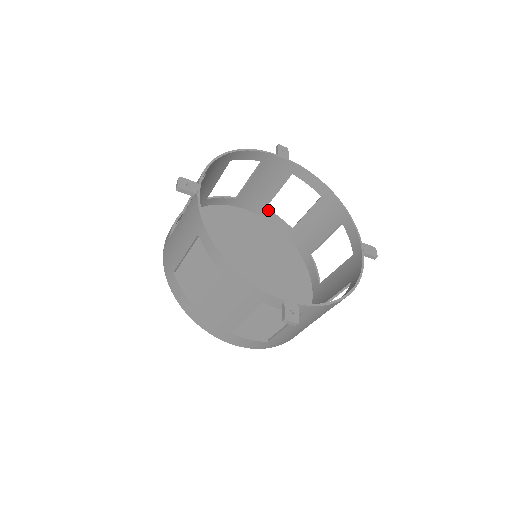
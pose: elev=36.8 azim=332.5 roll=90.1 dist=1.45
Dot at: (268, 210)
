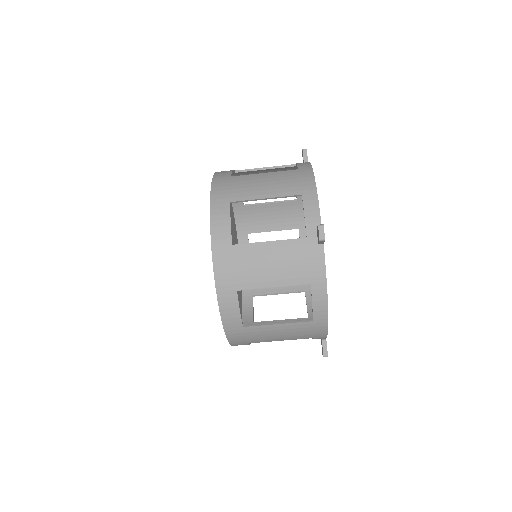
Dot at: occluded
